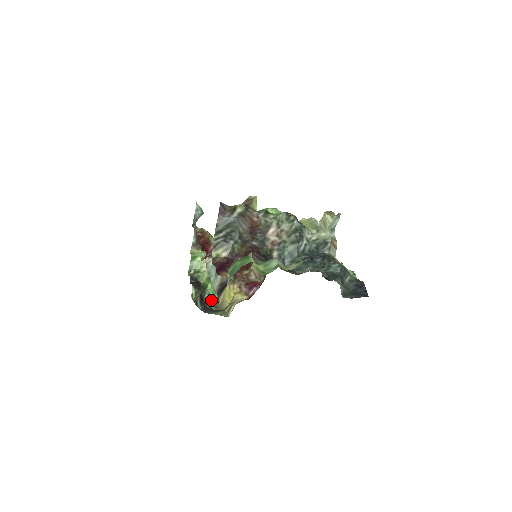
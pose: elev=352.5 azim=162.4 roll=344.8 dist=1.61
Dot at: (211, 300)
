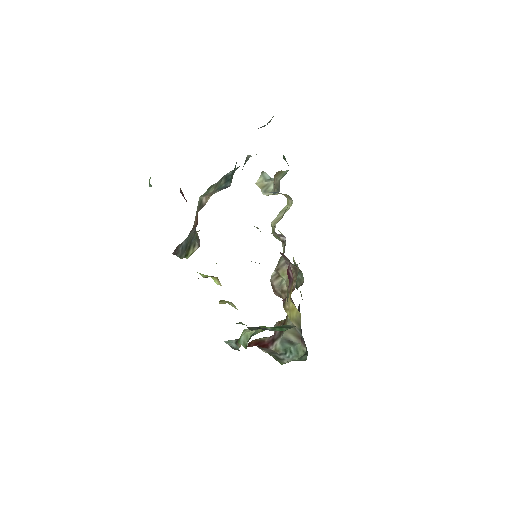
Dot at: (280, 328)
